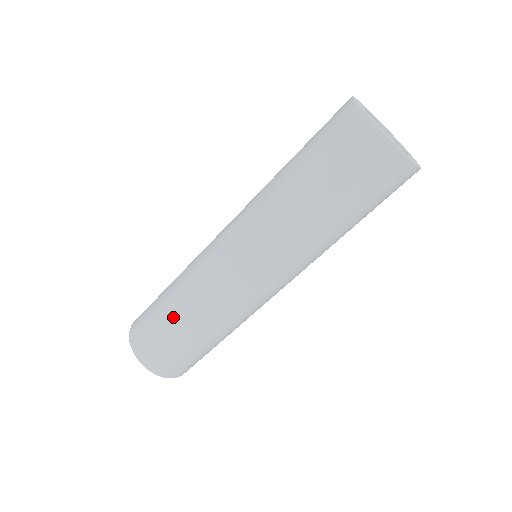
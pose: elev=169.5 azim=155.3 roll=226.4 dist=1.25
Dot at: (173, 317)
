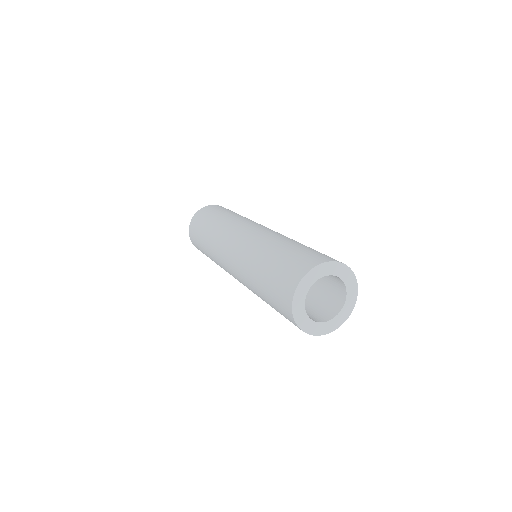
Dot at: (205, 250)
